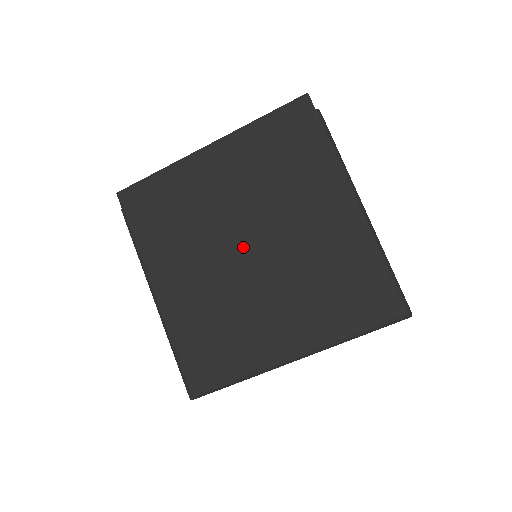
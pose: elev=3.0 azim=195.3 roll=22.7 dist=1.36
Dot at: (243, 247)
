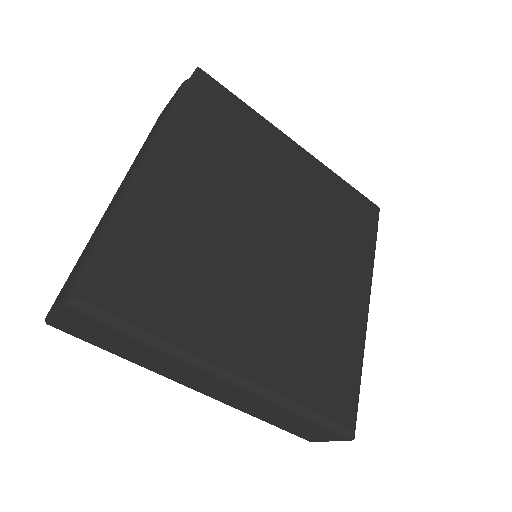
Dot at: (269, 234)
